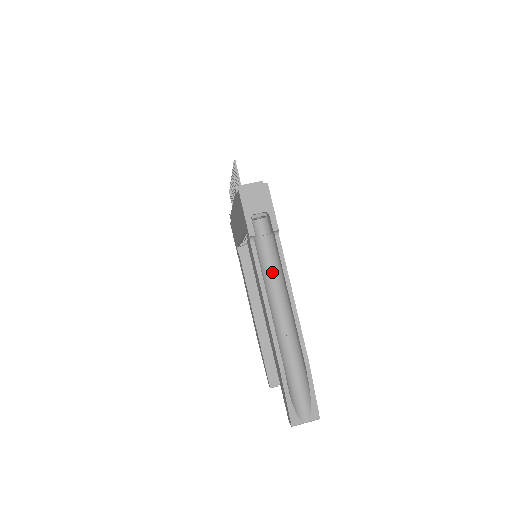
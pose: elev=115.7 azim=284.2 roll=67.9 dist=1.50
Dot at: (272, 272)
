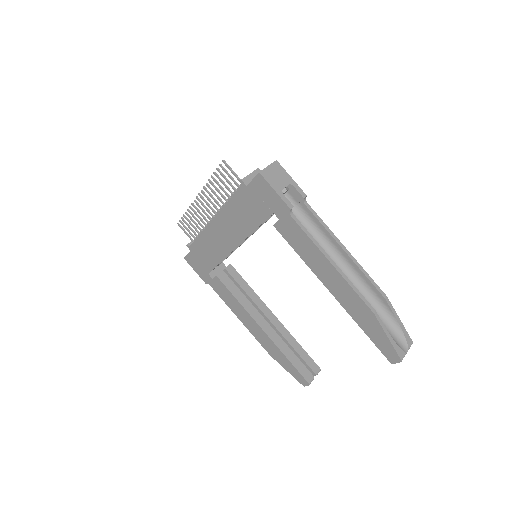
Dot at: occluded
